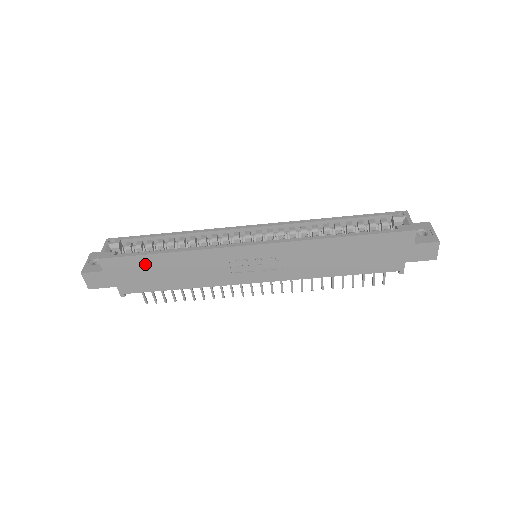
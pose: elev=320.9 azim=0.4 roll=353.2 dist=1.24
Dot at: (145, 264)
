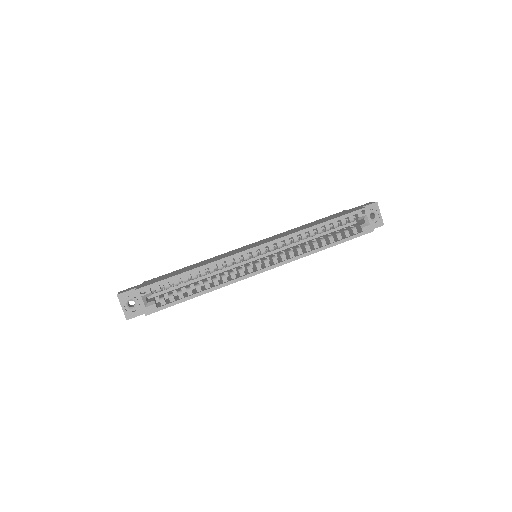
Dot at: occluded
